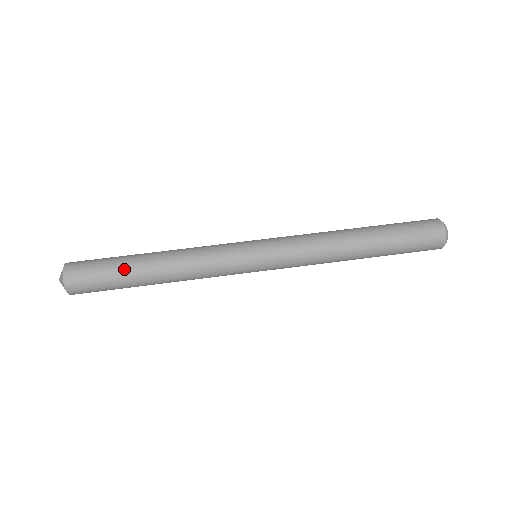
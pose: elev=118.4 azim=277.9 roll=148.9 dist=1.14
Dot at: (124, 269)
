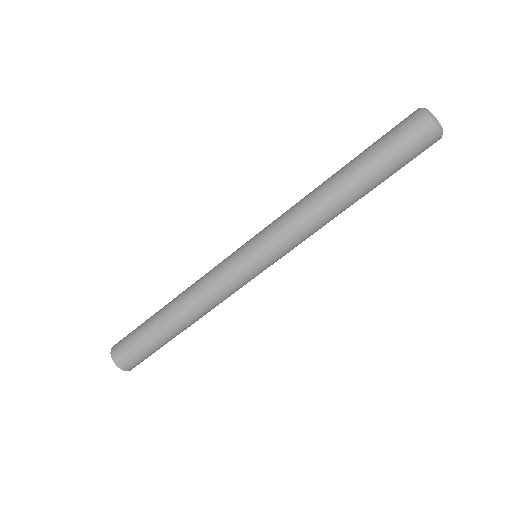
Dot at: (152, 330)
